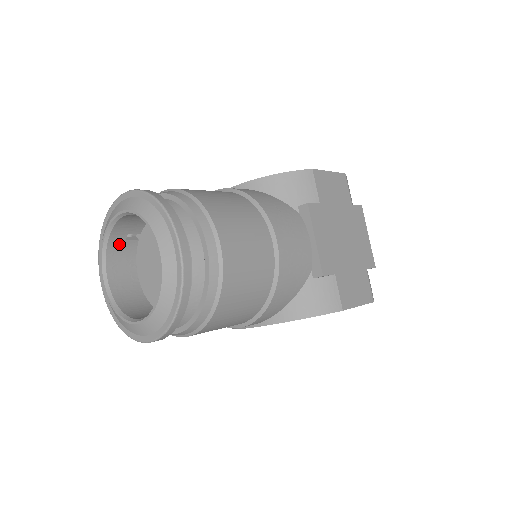
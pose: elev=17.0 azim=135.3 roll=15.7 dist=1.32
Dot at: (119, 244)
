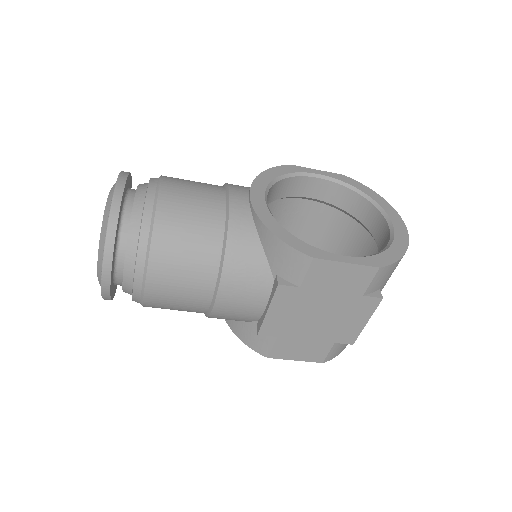
Dot at: occluded
